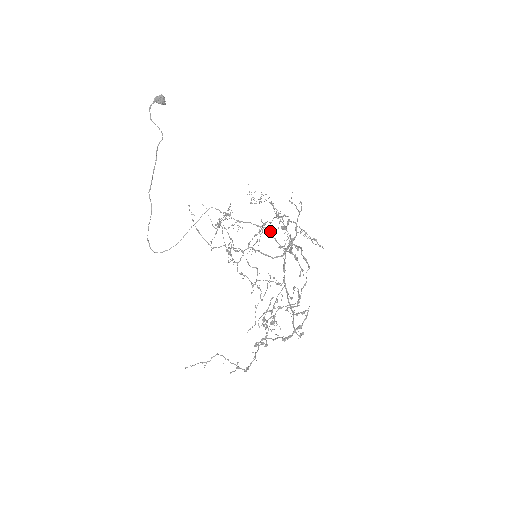
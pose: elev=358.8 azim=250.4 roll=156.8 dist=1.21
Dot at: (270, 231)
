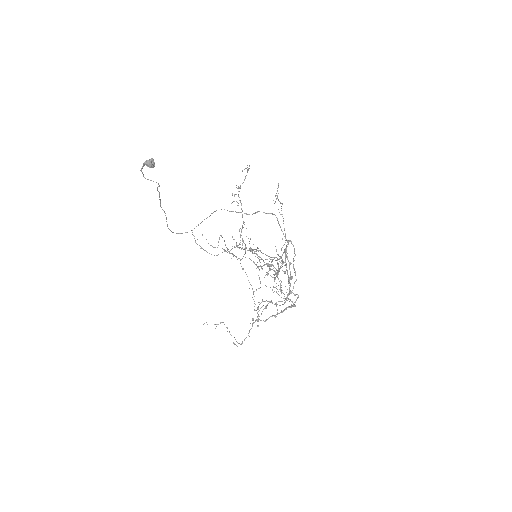
Dot at: (277, 218)
